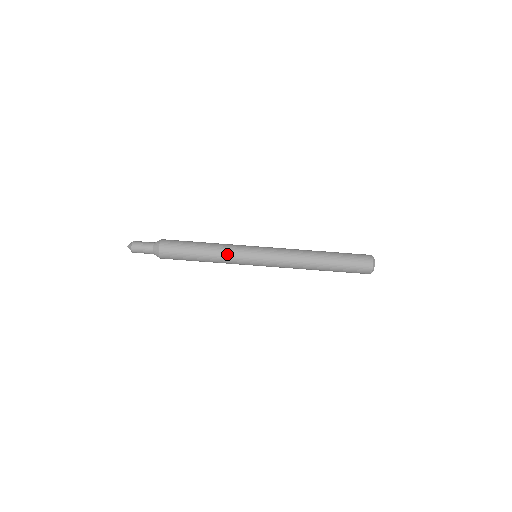
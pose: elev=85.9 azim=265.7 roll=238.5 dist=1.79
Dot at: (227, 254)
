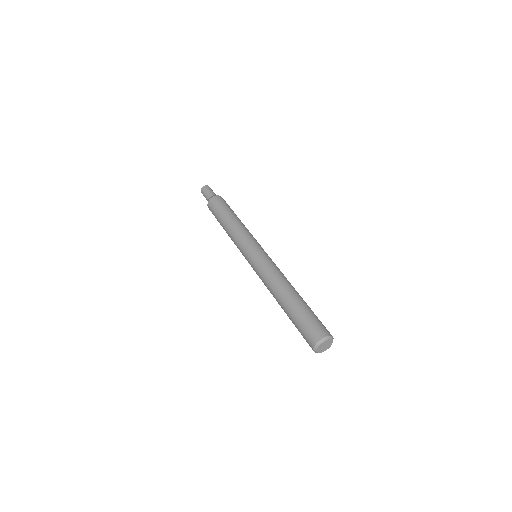
Dot at: (235, 237)
